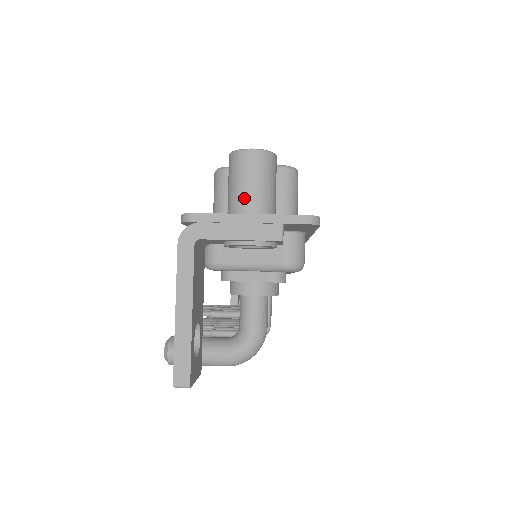
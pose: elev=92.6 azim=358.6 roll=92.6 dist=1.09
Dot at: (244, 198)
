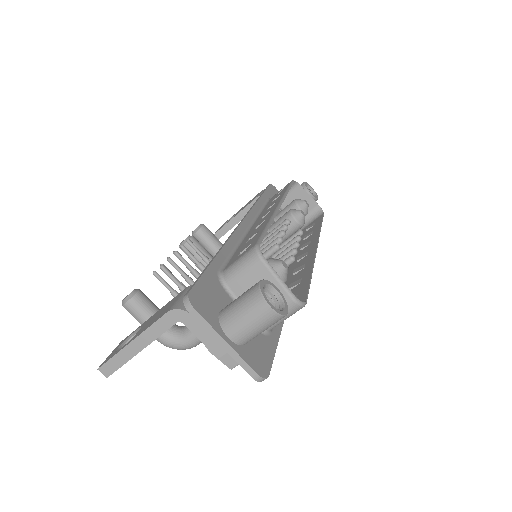
Dot at: (235, 326)
